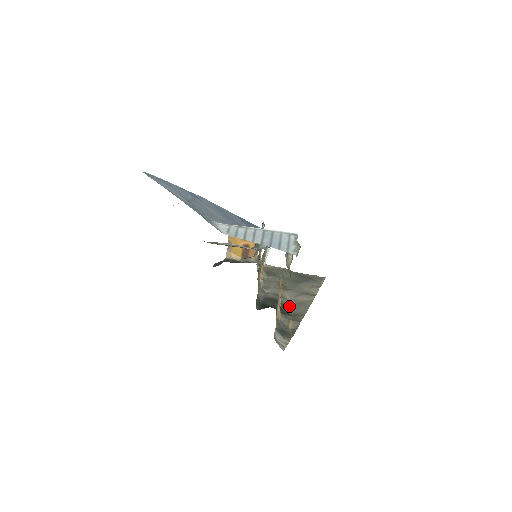
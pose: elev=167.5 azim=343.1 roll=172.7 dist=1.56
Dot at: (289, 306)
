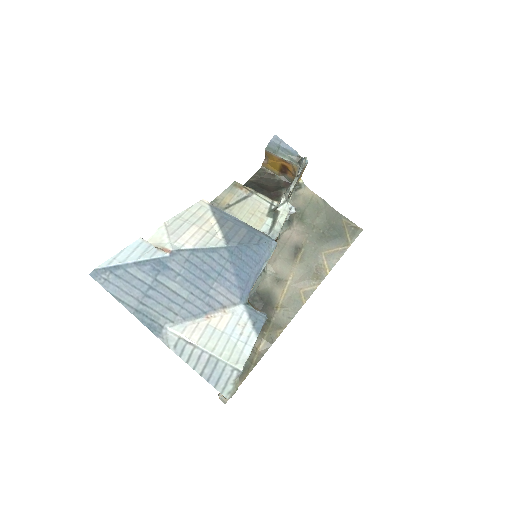
Dot at: (280, 303)
